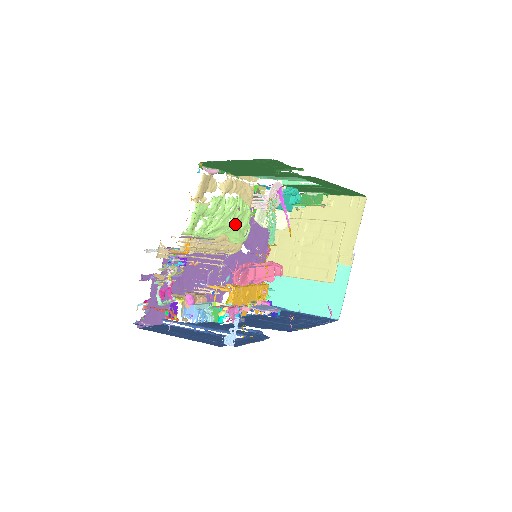
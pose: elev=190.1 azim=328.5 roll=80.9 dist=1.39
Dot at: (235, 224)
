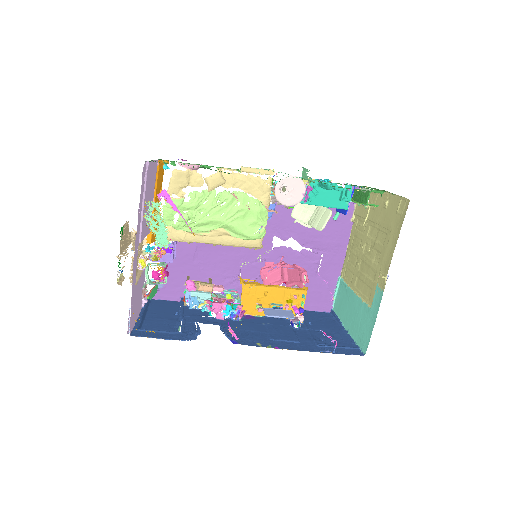
Dot at: (234, 220)
